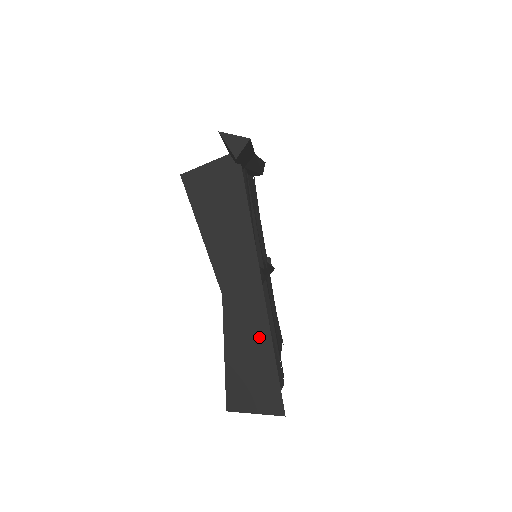
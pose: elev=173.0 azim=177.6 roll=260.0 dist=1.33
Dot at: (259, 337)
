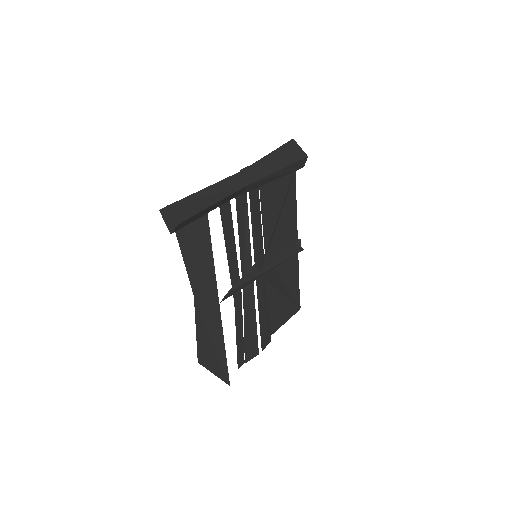
Dot at: (216, 333)
